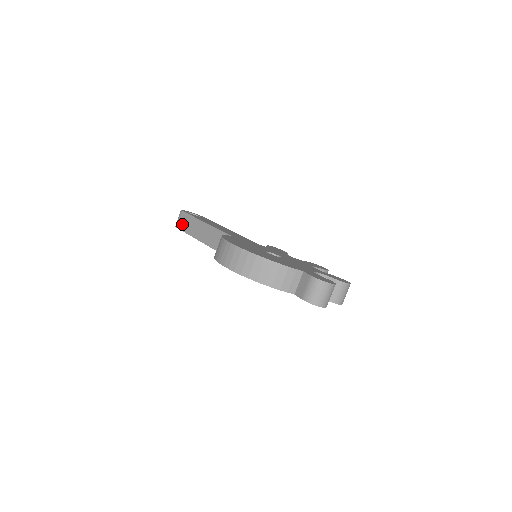
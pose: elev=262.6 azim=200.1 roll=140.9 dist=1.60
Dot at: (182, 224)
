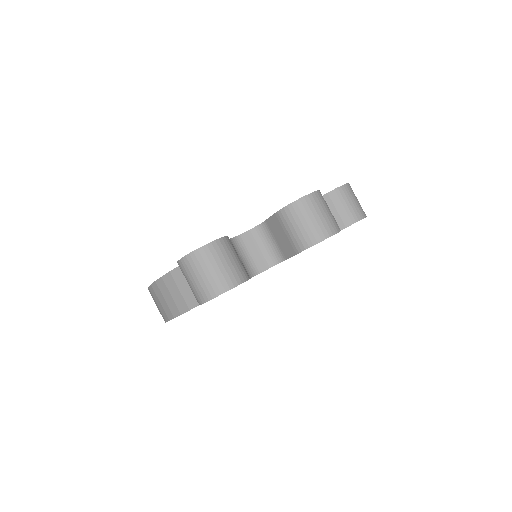
Dot at: occluded
